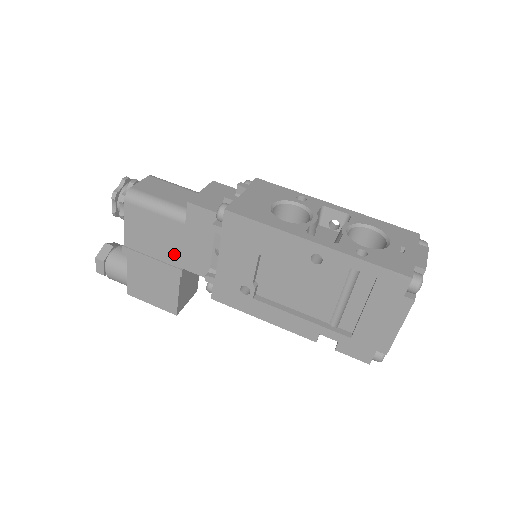
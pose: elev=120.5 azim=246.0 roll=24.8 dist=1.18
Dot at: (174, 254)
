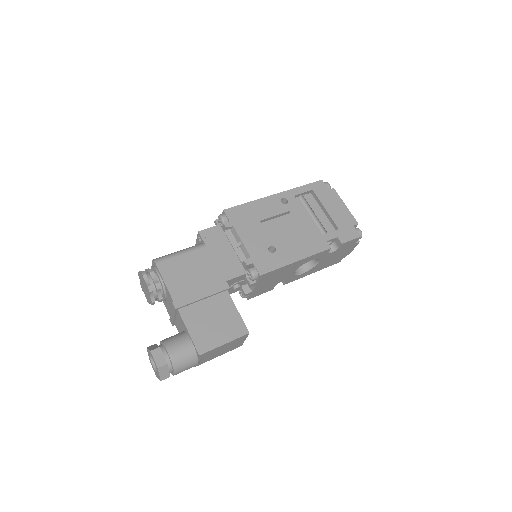
Dot at: (213, 275)
